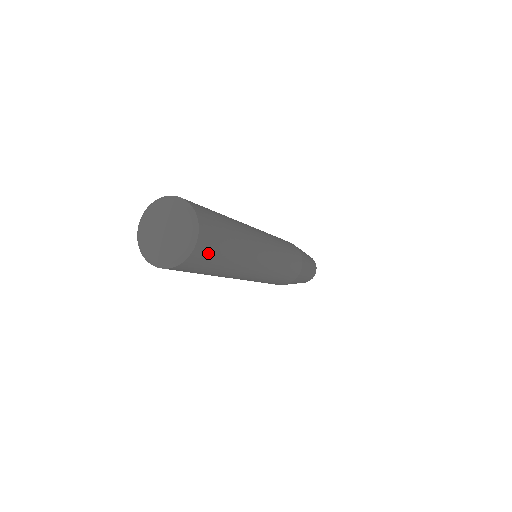
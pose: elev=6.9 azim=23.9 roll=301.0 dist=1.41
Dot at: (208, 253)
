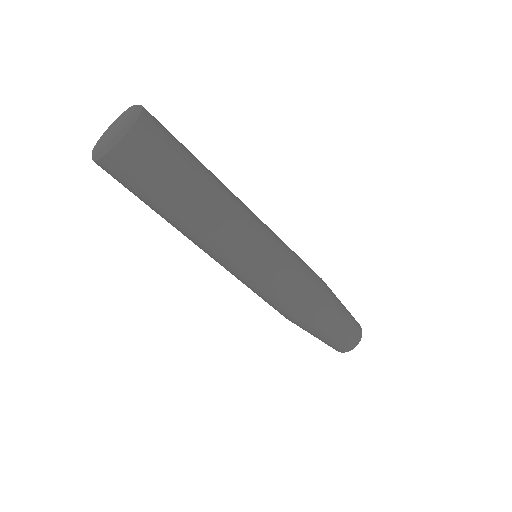
Dot at: (157, 145)
